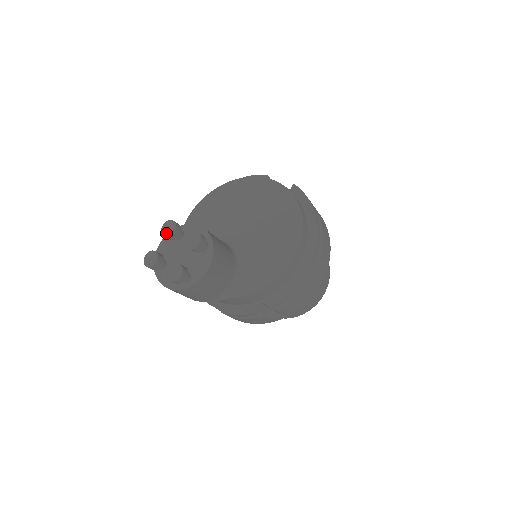
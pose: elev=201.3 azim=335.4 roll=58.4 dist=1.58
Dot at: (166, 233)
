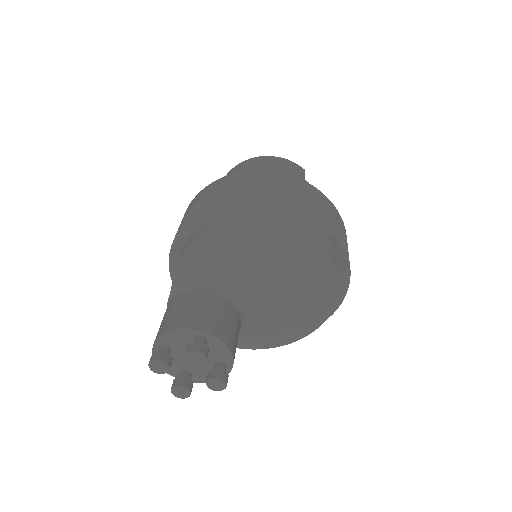
Dot at: (190, 362)
